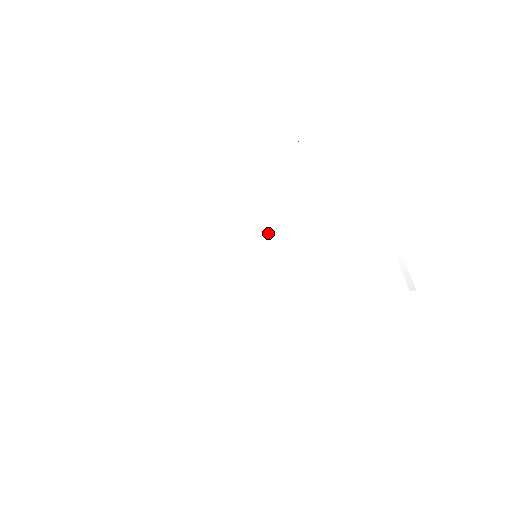
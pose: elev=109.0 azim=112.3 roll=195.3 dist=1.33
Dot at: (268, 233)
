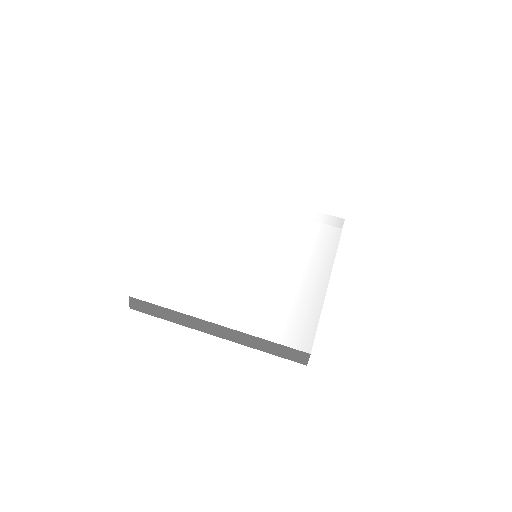
Dot at: (248, 239)
